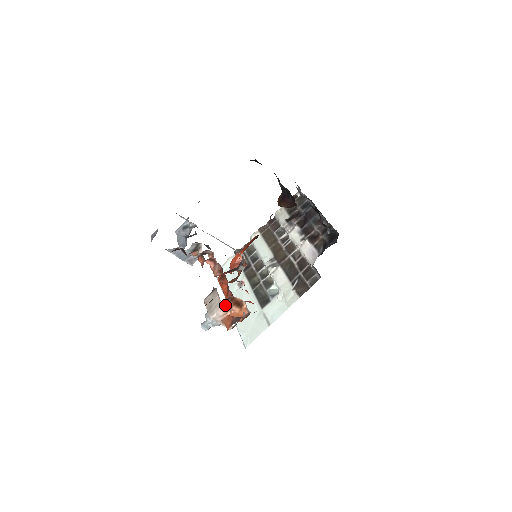
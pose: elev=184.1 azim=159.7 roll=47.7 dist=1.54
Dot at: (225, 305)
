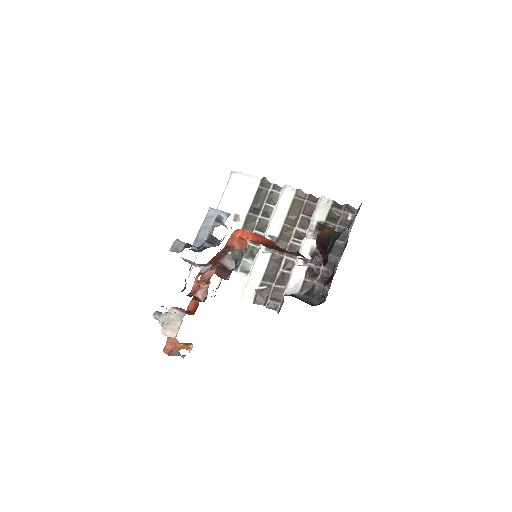
Dot at: occluded
